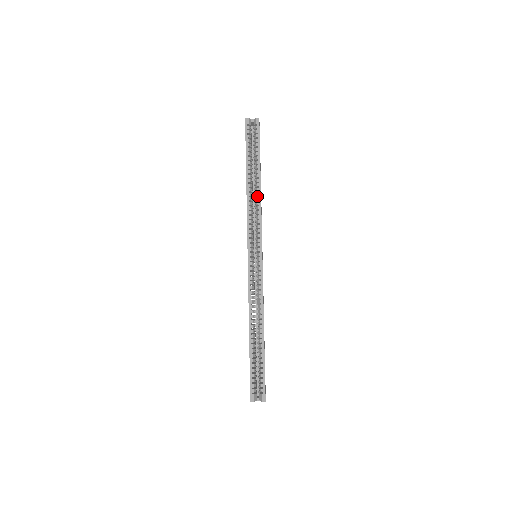
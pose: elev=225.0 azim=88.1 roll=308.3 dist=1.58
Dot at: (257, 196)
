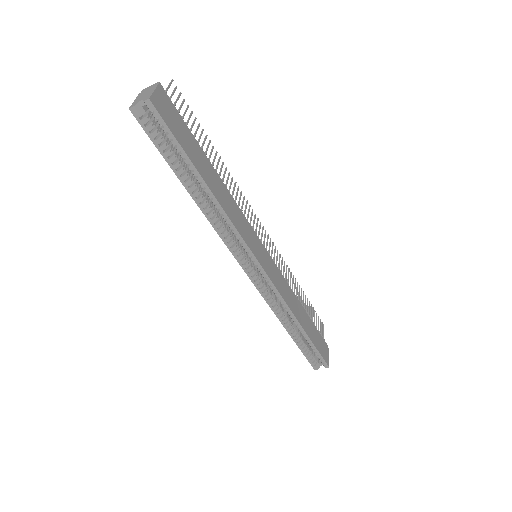
Dot at: (217, 206)
